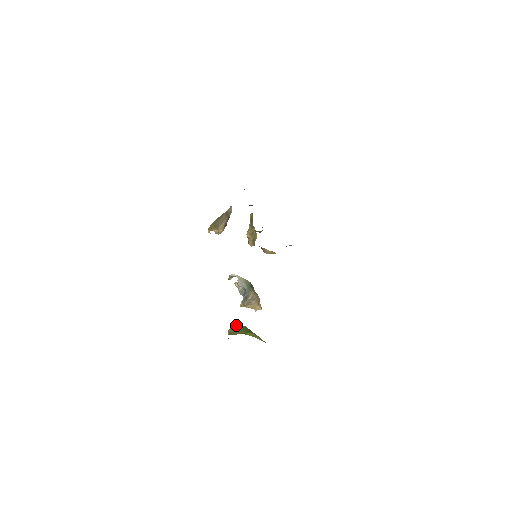
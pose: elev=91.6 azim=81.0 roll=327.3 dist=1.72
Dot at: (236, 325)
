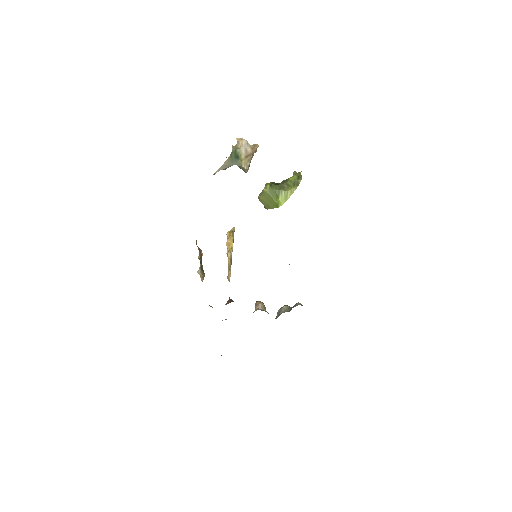
Dot at: (260, 194)
